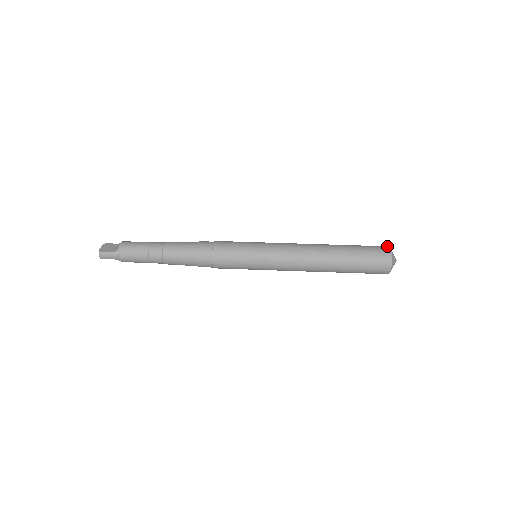
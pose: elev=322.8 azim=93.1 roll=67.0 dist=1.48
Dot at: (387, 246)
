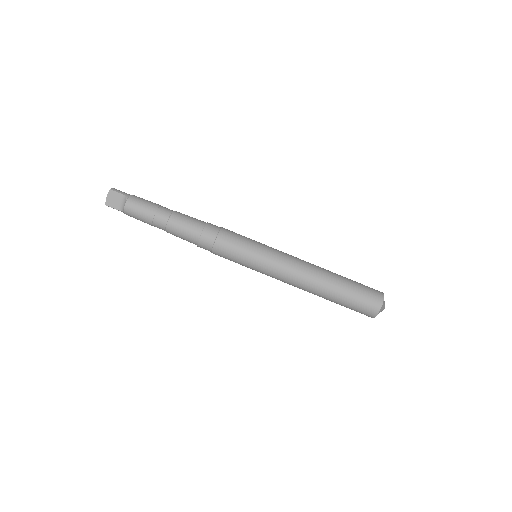
Dot at: (380, 305)
